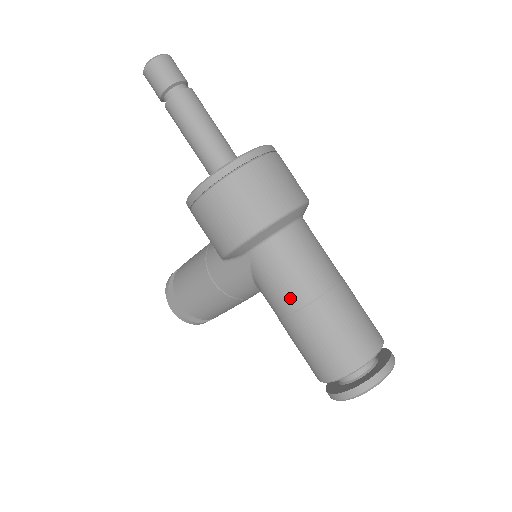
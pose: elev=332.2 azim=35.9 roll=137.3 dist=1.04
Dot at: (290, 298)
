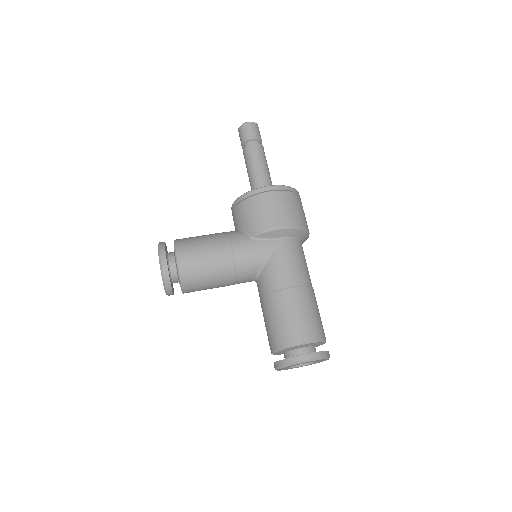
Dot at: (296, 277)
